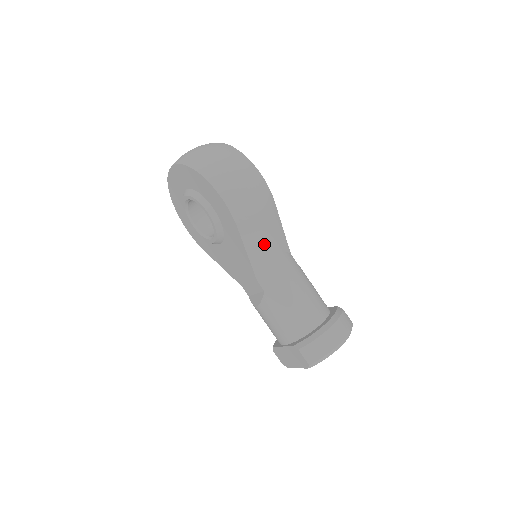
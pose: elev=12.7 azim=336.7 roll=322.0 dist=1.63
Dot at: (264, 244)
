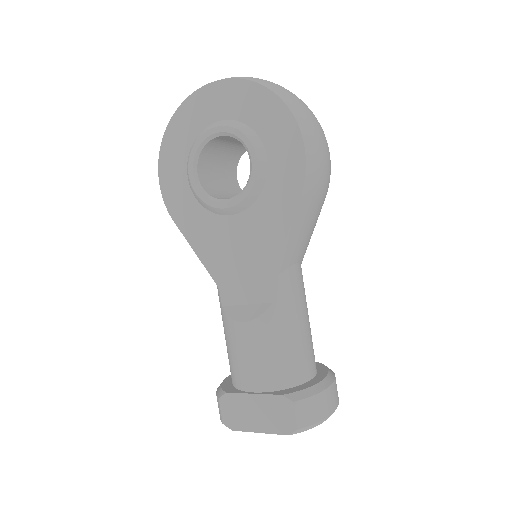
Dot at: (302, 239)
